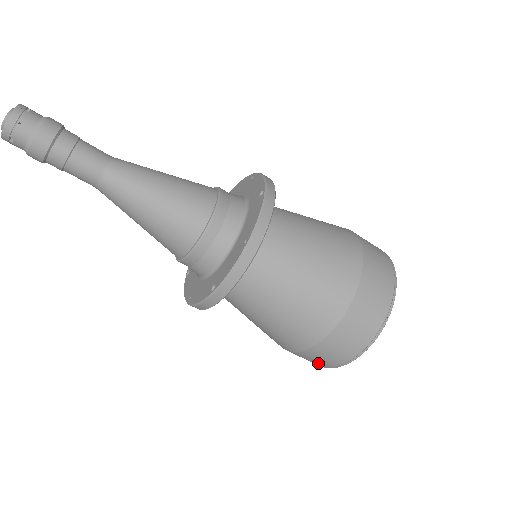
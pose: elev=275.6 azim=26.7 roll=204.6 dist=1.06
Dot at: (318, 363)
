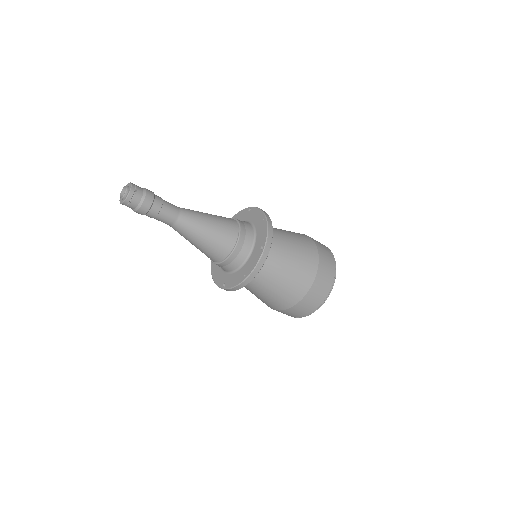
Dot at: occluded
